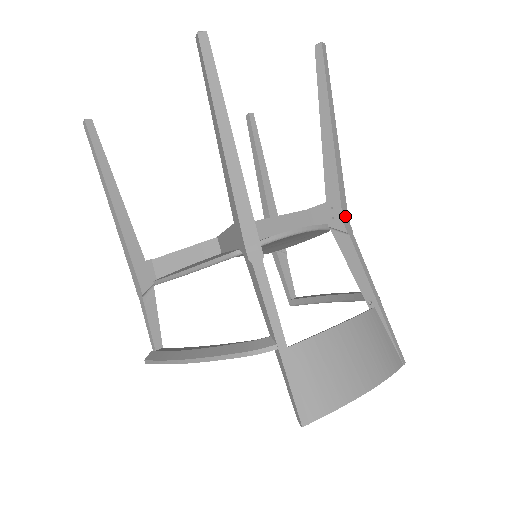
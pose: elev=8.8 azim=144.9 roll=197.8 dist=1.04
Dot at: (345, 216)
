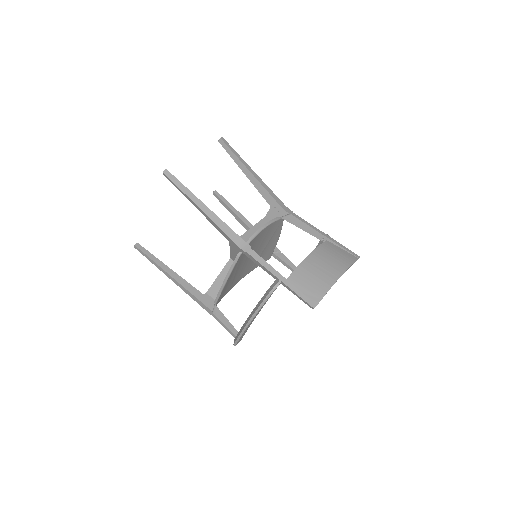
Dot at: (284, 207)
